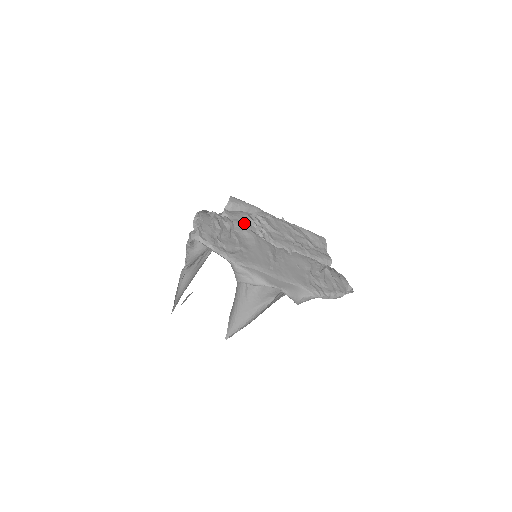
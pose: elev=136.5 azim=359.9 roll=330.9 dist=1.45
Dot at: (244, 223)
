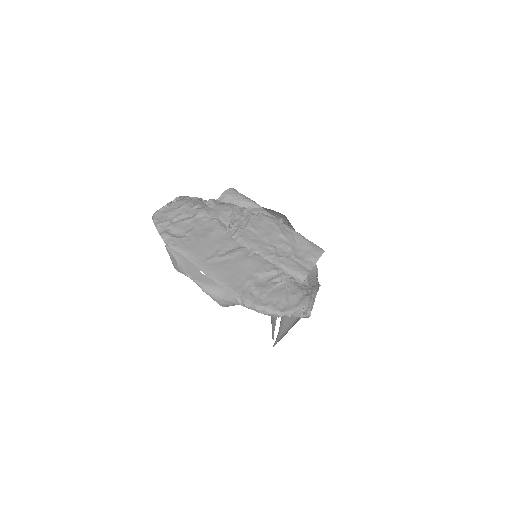
Dot at: (219, 214)
